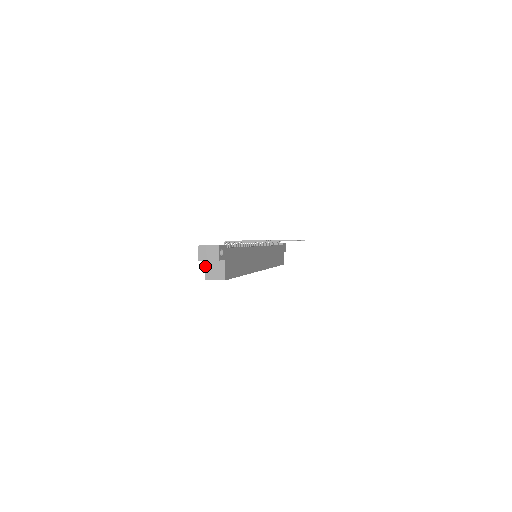
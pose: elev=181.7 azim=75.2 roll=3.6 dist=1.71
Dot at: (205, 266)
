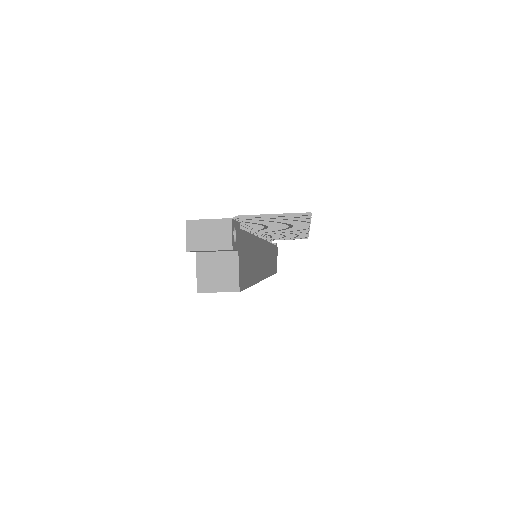
Dot at: (197, 264)
